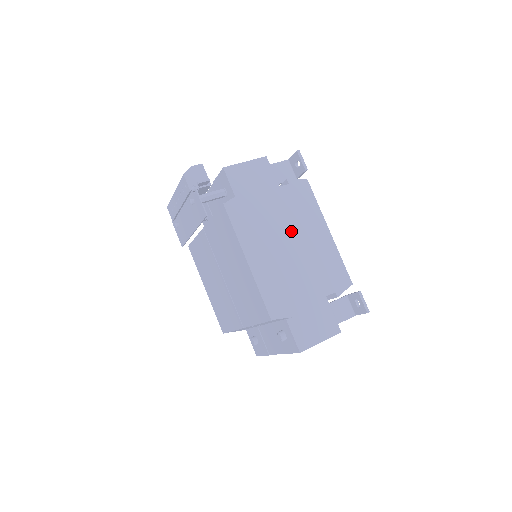
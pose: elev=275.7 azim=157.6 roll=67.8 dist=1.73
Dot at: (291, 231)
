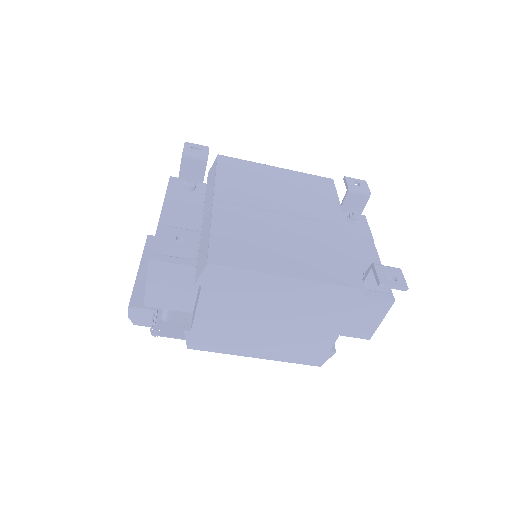
Dot at: (257, 313)
